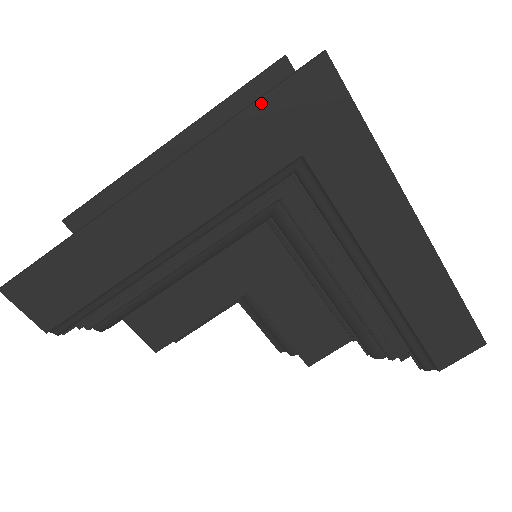
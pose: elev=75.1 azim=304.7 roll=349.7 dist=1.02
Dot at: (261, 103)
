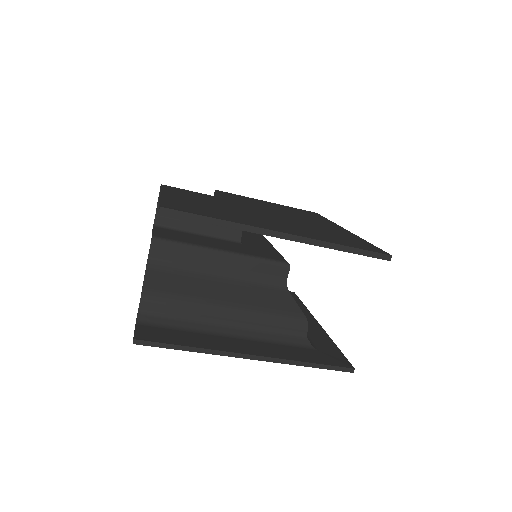
Dot at: (316, 367)
